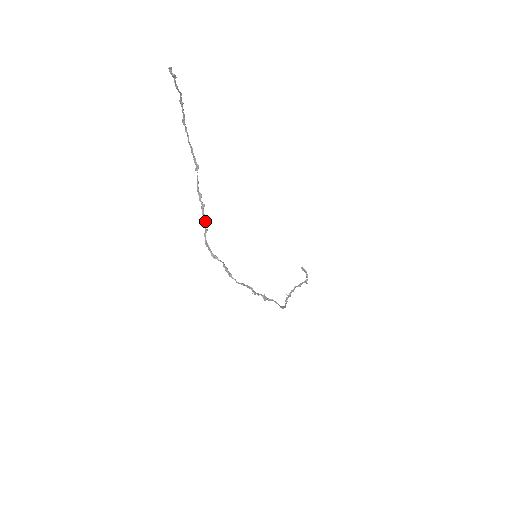
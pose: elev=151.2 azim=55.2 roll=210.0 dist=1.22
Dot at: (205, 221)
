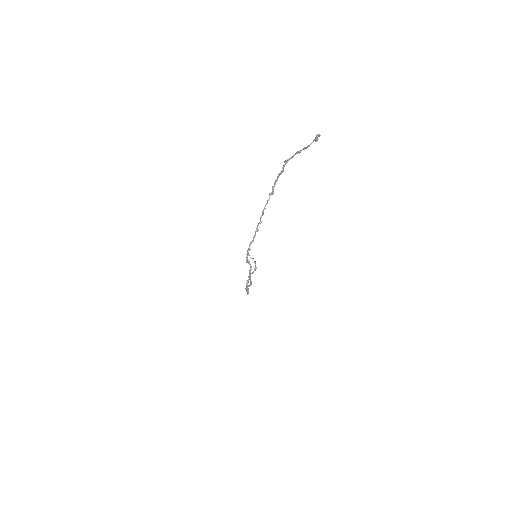
Dot at: occluded
